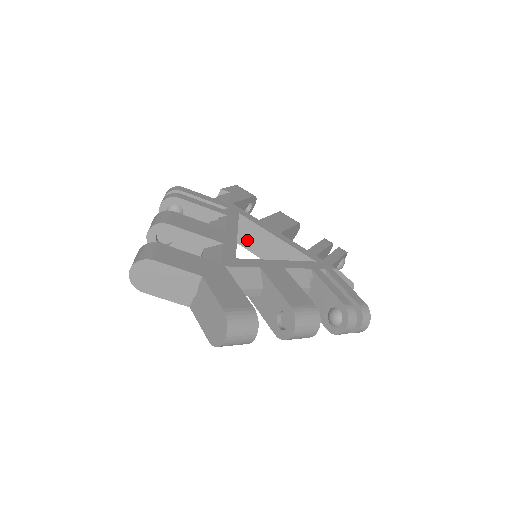
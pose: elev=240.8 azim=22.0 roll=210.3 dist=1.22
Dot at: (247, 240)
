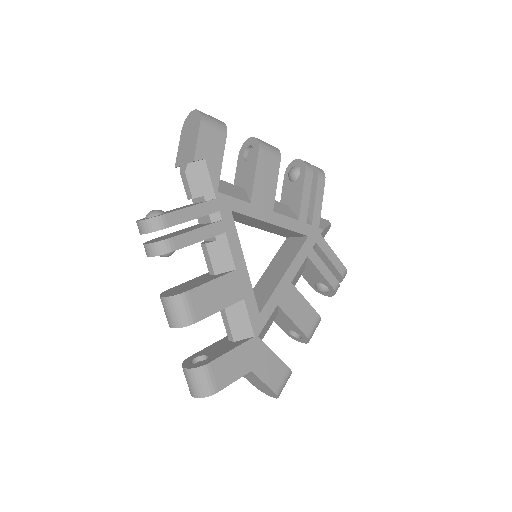
Dot at: (235, 219)
